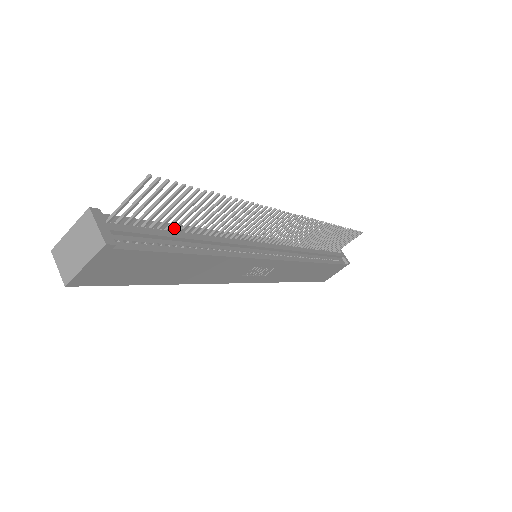
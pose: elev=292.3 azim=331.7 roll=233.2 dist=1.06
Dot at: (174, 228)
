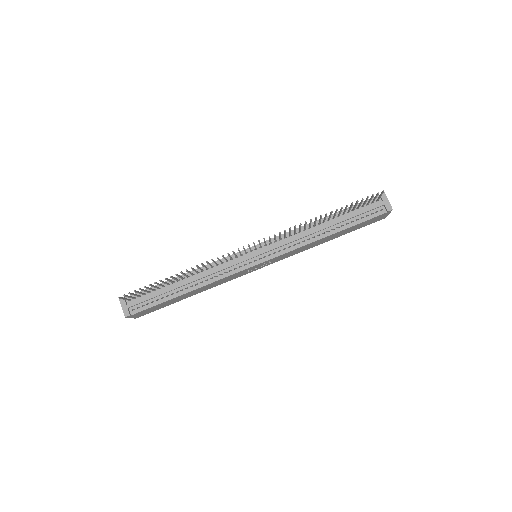
Dot at: (168, 284)
